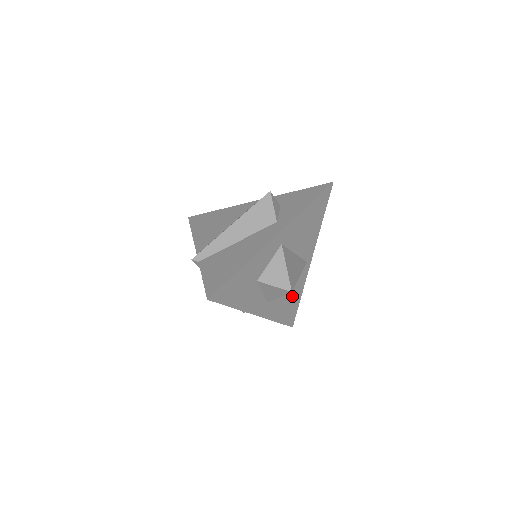
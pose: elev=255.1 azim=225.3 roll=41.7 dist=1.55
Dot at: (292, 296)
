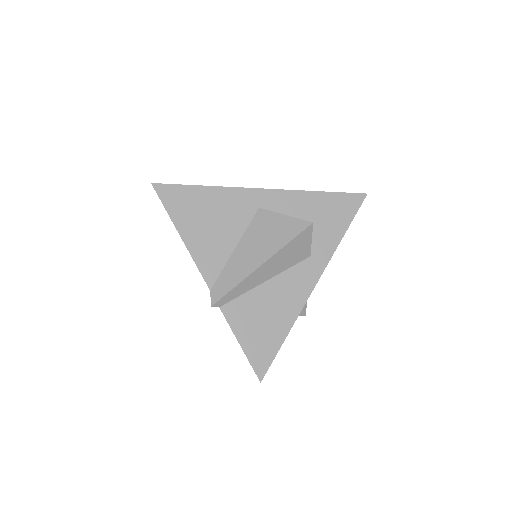
Dot at: occluded
